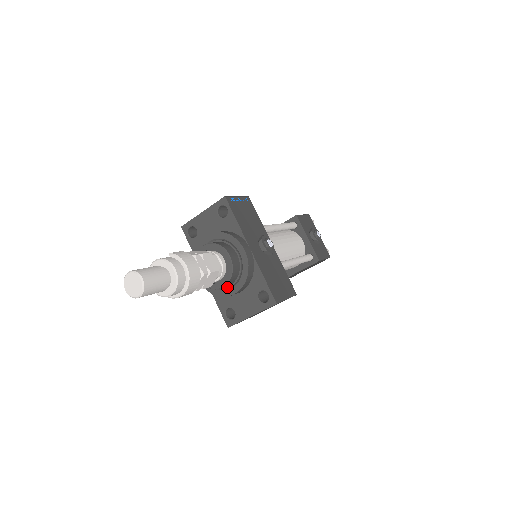
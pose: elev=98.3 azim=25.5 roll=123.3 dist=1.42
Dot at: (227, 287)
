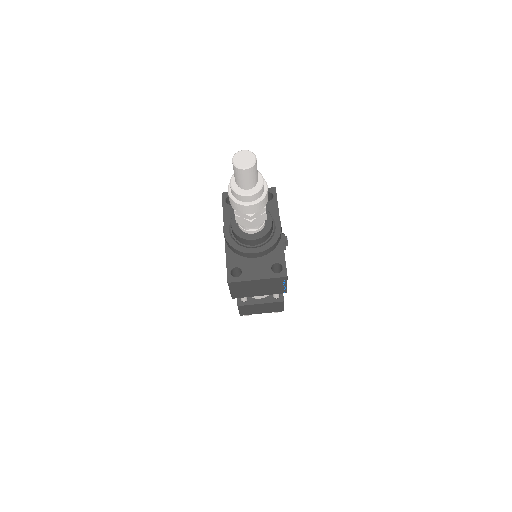
Dot at: (250, 246)
